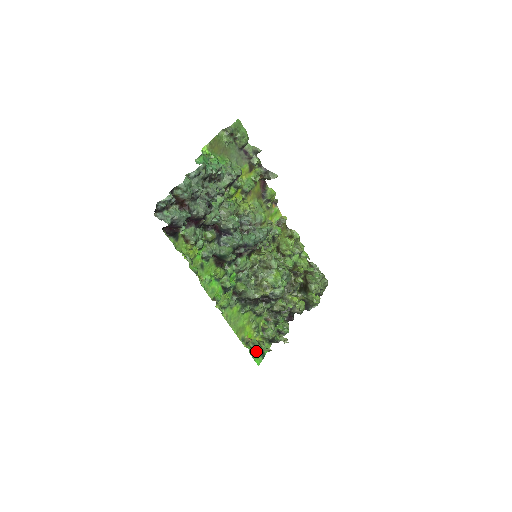
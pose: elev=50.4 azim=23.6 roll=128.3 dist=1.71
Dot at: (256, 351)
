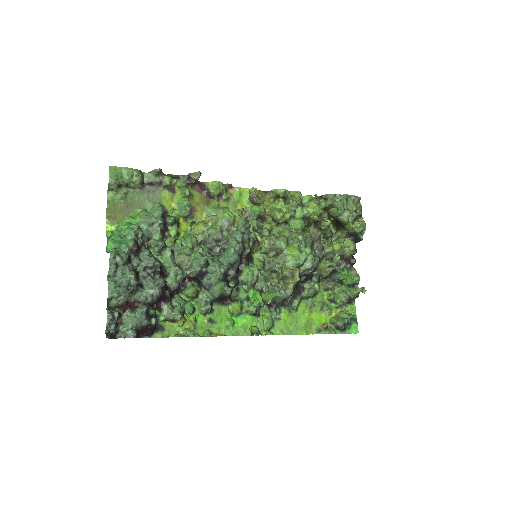
Dot at: (341, 327)
